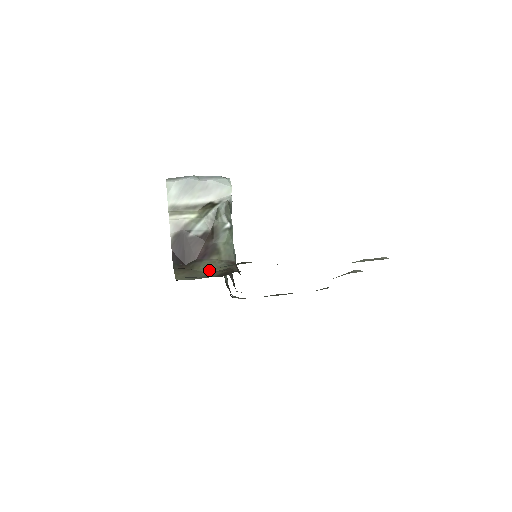
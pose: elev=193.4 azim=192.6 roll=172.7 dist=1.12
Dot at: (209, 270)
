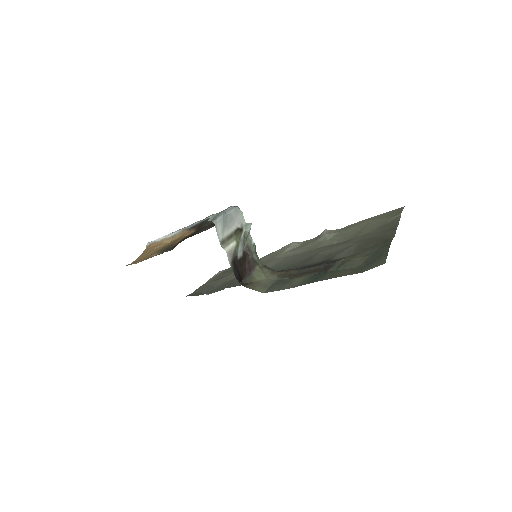
Dot at: (264, 277)
